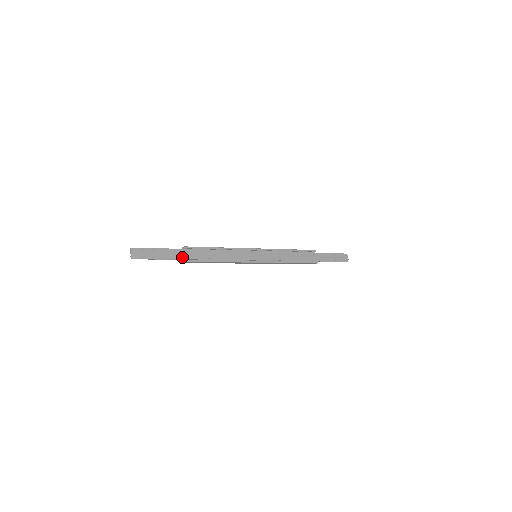
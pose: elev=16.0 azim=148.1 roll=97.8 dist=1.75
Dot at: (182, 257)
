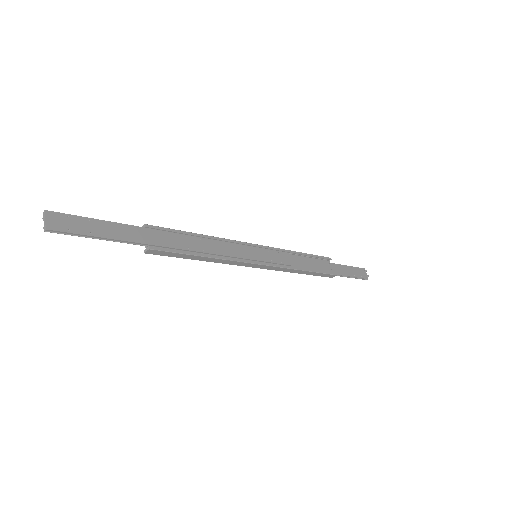
Dot at: (142, 240)
